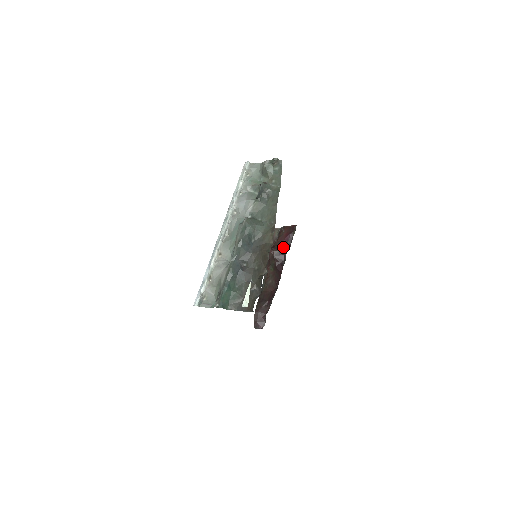
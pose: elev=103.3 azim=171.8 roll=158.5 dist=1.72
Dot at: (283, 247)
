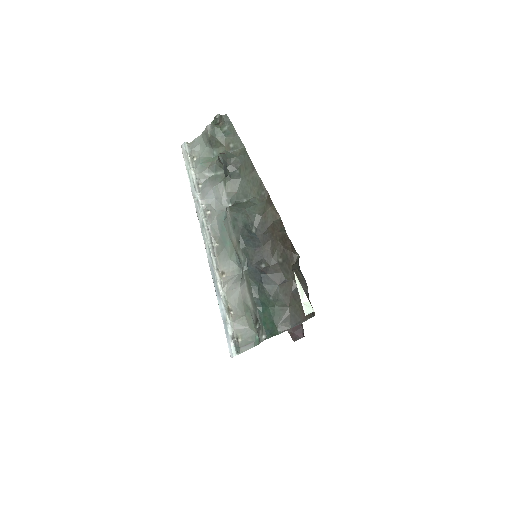
Dot at: occluded
